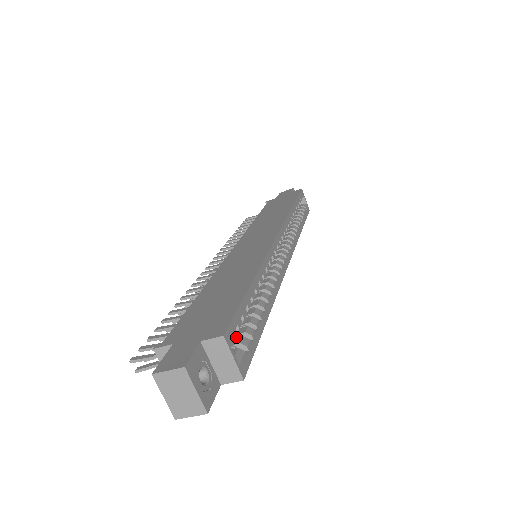
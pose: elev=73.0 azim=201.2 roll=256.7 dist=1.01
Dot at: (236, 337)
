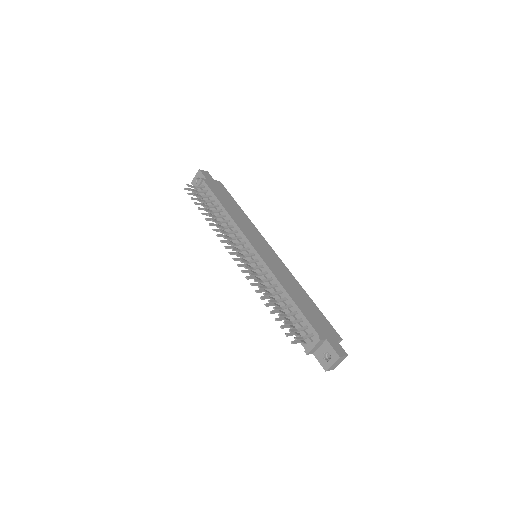
Dot at: occluded
